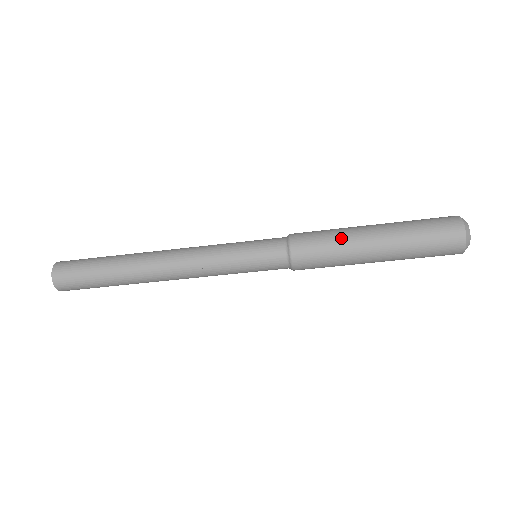
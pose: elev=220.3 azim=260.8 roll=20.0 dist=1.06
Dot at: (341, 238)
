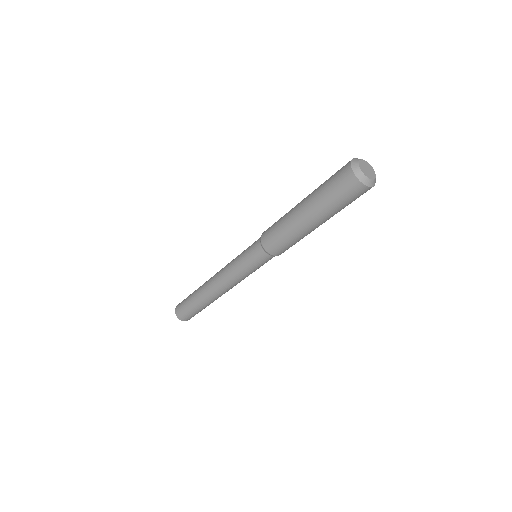
Dot at: (284, 217)
